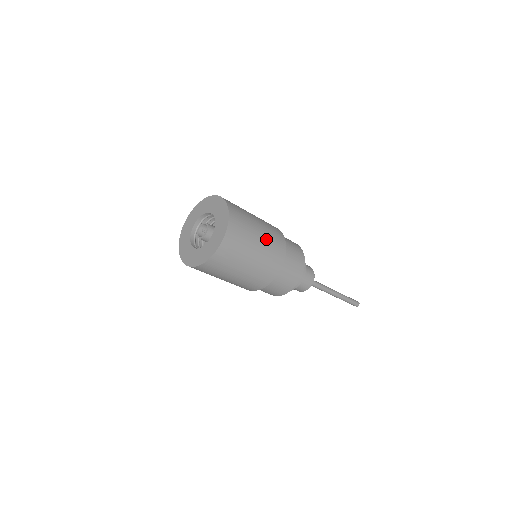
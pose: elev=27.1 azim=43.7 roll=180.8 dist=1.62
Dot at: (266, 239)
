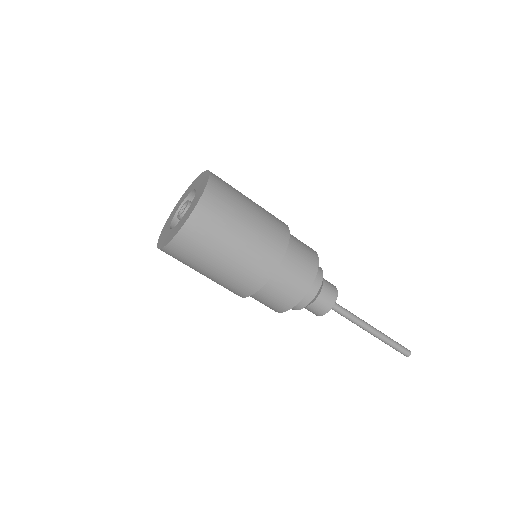
Dot at: (256, 232)
